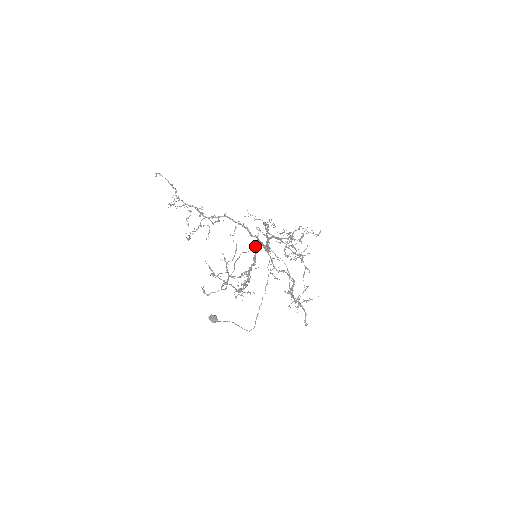
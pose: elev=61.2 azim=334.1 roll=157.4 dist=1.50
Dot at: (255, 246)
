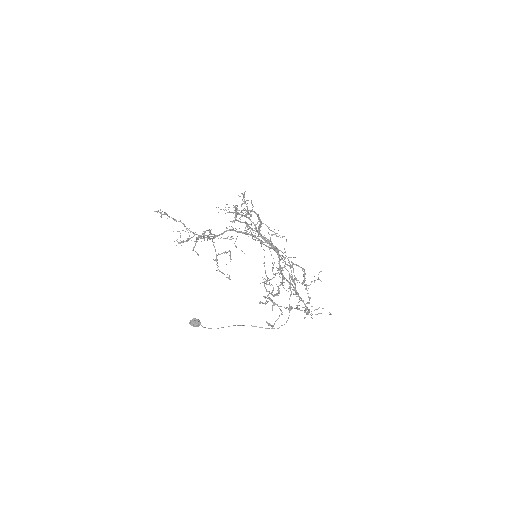
Dot at: (277, 254)
